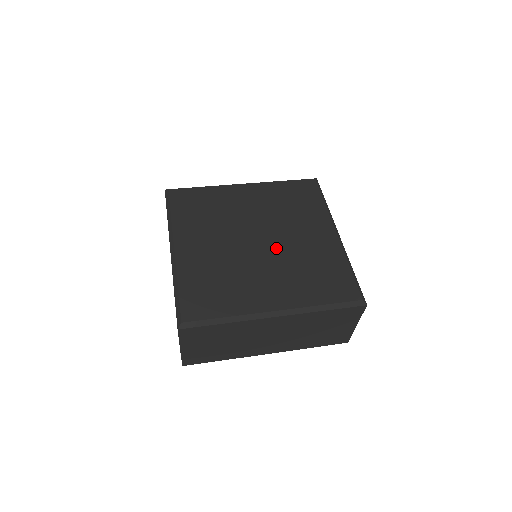
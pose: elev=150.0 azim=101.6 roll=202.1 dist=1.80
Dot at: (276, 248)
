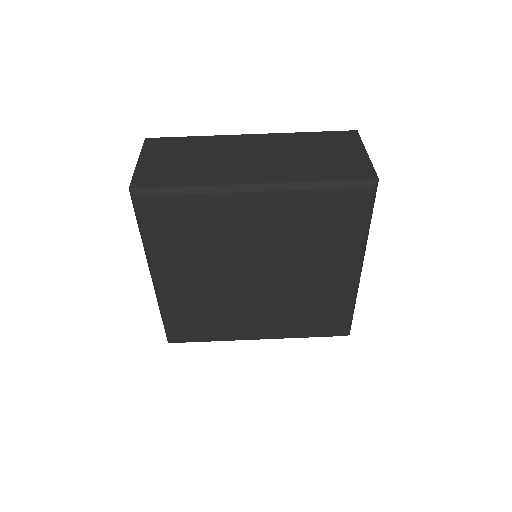
Dot at: (276, 287)
